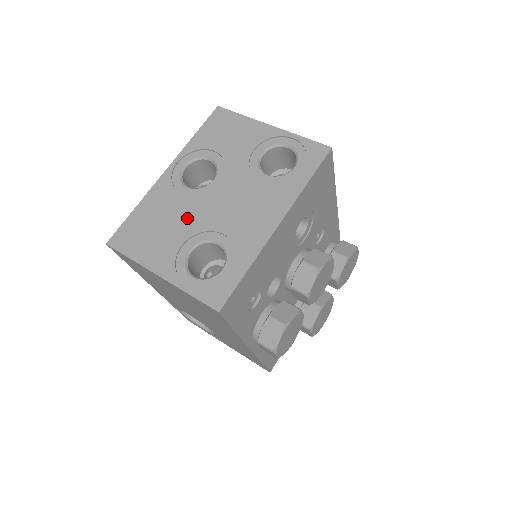
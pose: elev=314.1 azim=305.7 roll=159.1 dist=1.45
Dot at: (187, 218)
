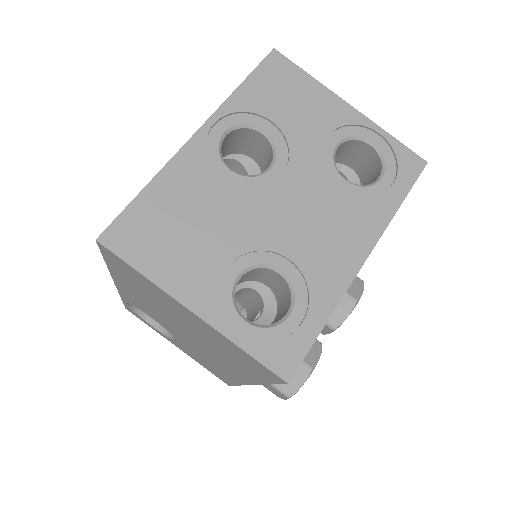
Dot at: (234, 223)
